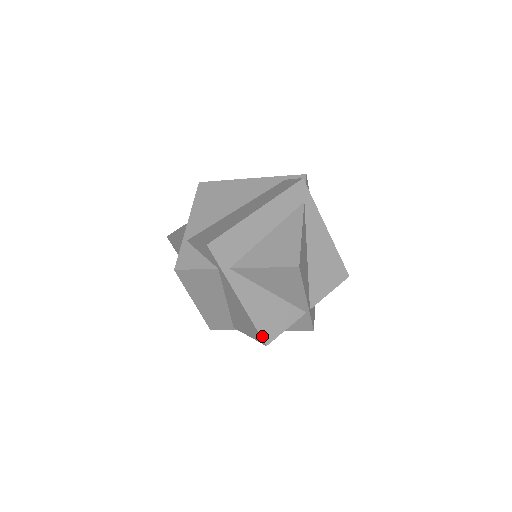
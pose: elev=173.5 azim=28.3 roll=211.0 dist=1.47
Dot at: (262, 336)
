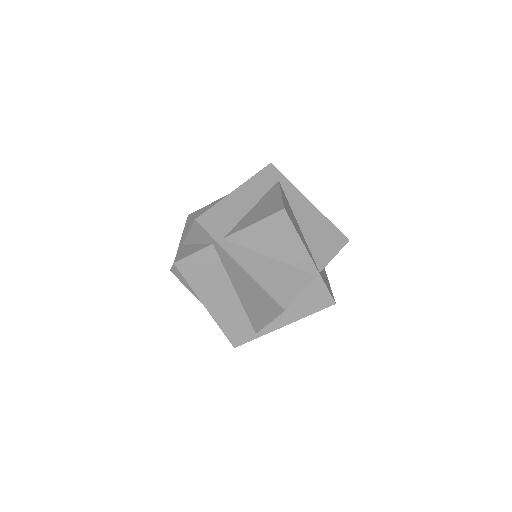
Dot at: (277, 301)
